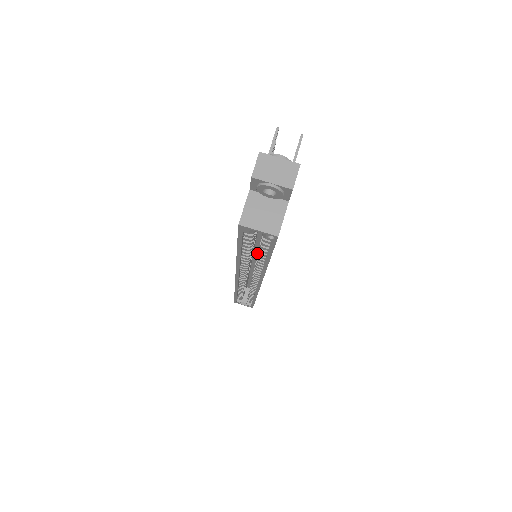
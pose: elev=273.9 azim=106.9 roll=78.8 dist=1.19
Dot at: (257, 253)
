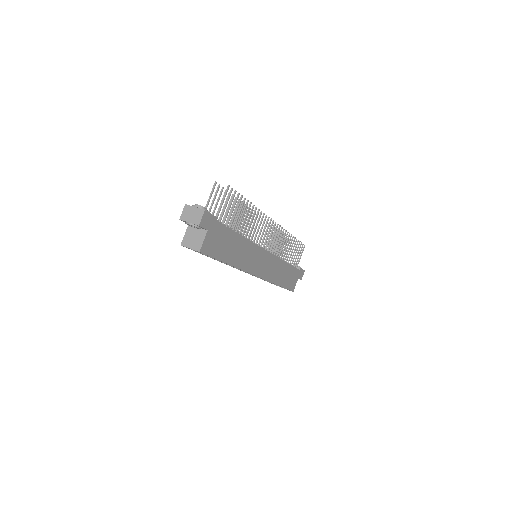
Dot at: occluded
